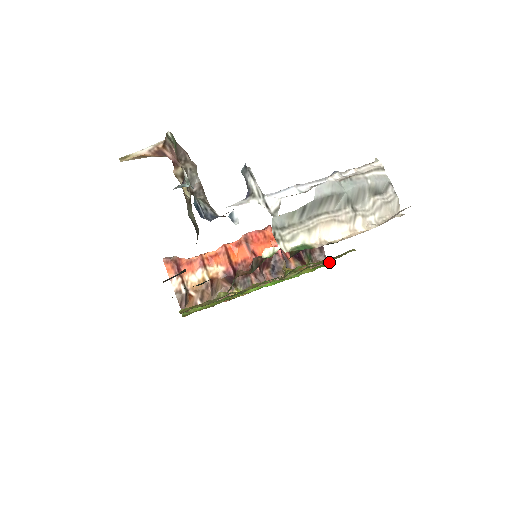
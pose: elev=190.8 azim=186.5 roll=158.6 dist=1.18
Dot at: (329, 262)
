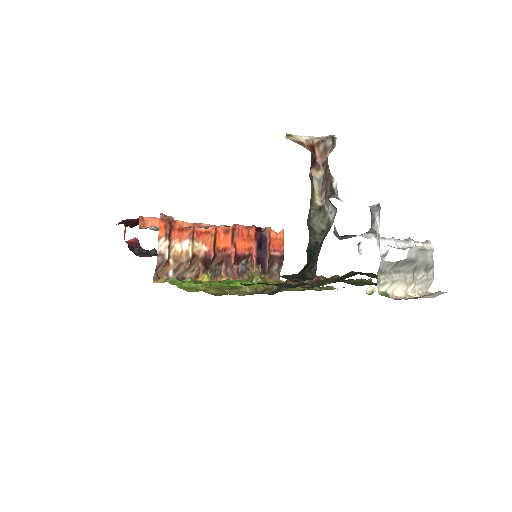
Dot at: occluded
